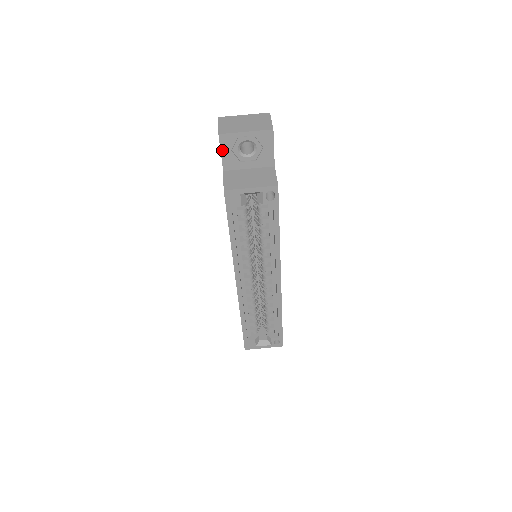
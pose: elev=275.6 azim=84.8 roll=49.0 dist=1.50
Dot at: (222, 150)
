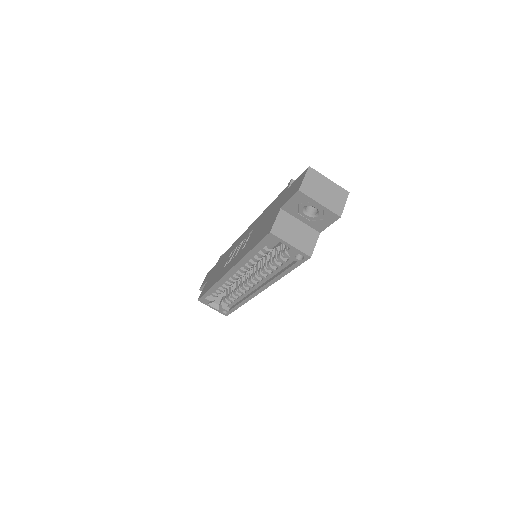
Dot at: (292, 199)
